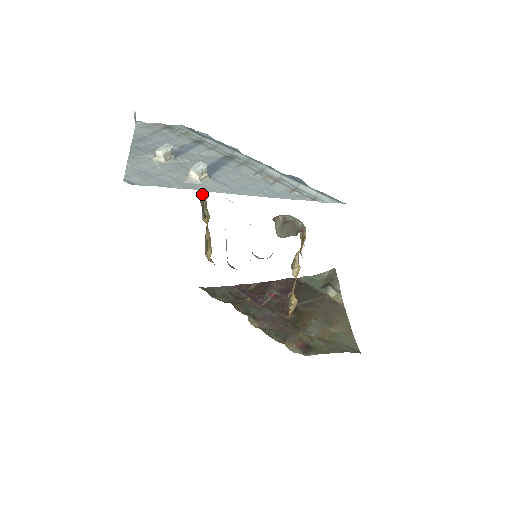
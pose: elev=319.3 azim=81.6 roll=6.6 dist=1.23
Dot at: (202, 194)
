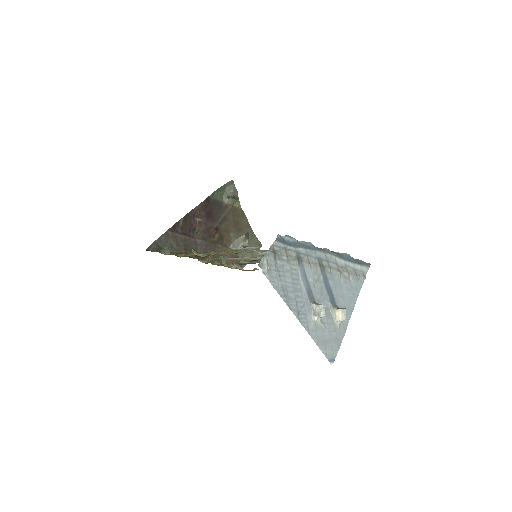
Dot at: occluded
